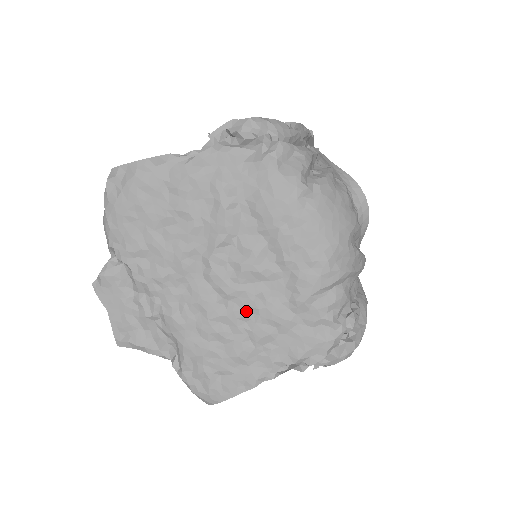
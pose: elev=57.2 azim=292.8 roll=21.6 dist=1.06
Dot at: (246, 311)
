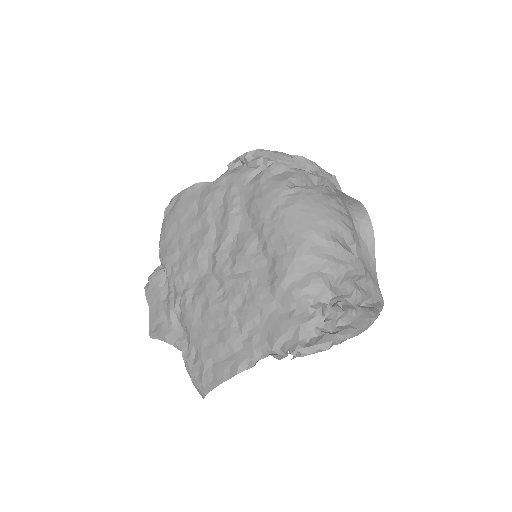
Dot at: (237, 298)
